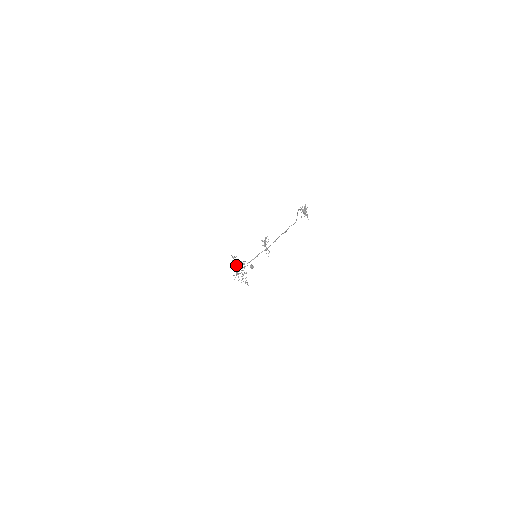
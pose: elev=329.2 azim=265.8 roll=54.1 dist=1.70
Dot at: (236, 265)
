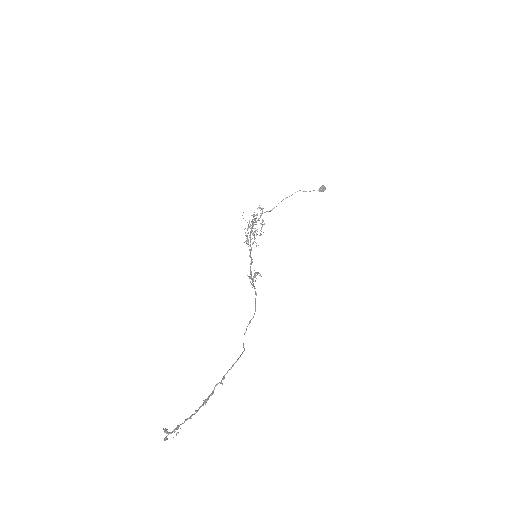
Dot at: occluded
